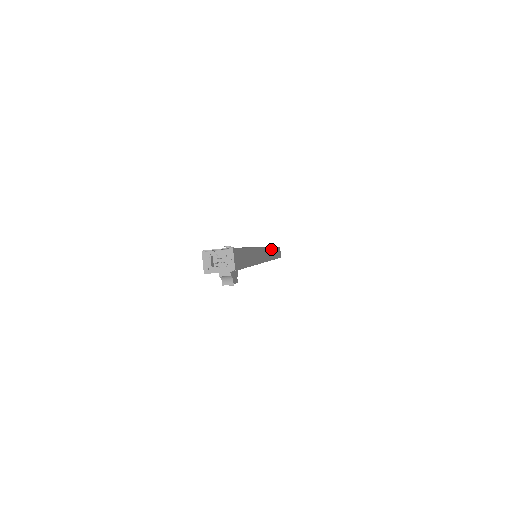
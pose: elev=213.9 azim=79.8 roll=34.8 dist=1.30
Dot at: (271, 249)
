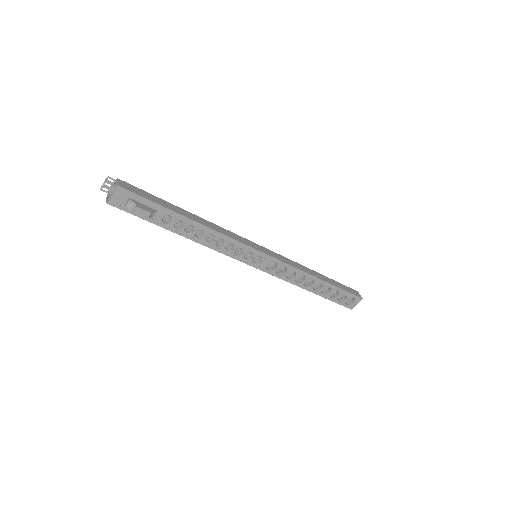
Dot at: (296, 263)
